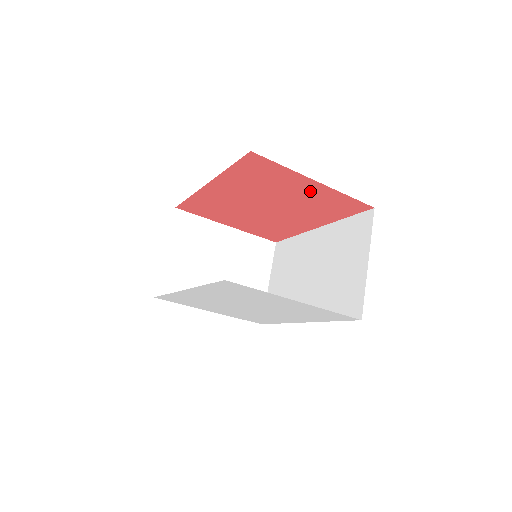
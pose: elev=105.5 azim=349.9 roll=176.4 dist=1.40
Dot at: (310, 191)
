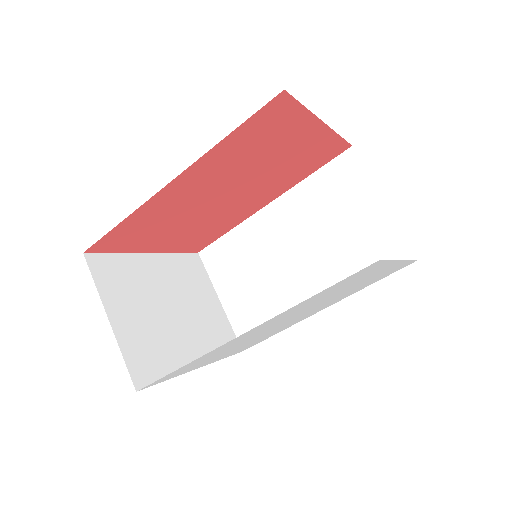
Dot at: (304, 143)
